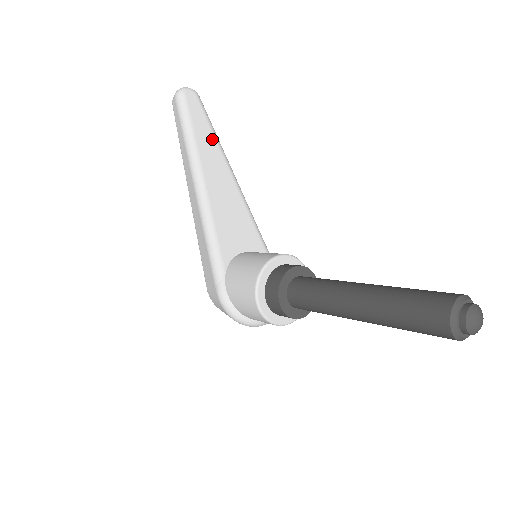
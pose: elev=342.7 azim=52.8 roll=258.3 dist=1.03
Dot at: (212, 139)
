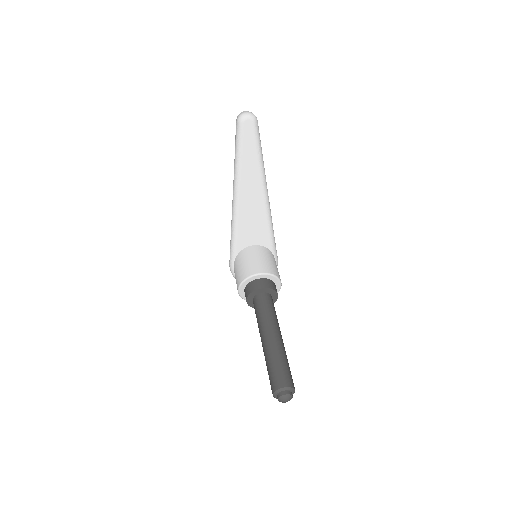
Dot at: (255, 162)
